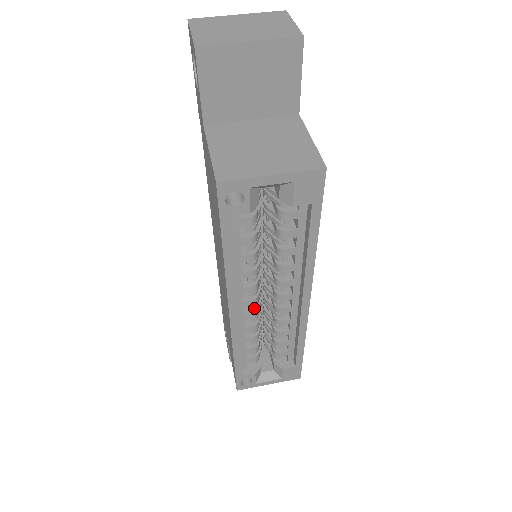
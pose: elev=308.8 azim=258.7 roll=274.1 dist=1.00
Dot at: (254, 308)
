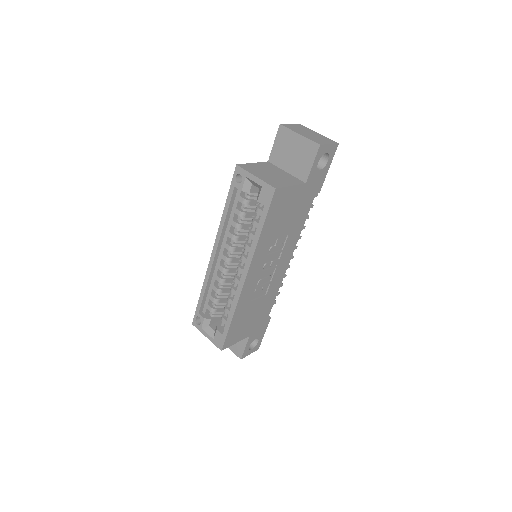
Dot at: (226, 266)
